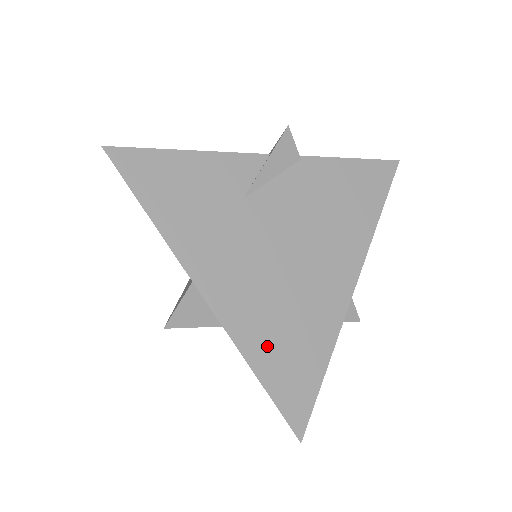
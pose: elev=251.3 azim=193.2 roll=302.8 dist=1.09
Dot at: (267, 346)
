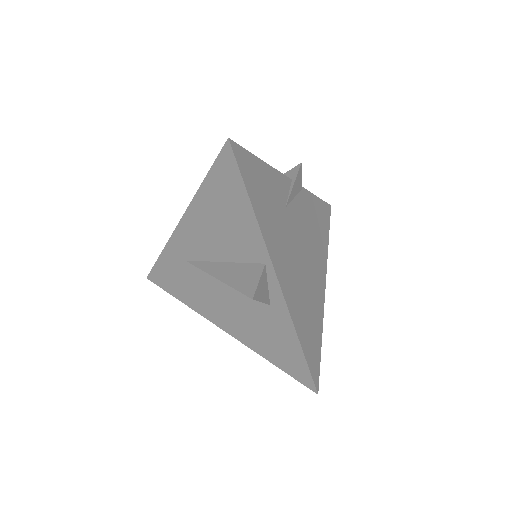
Dot at: (302, 321)
